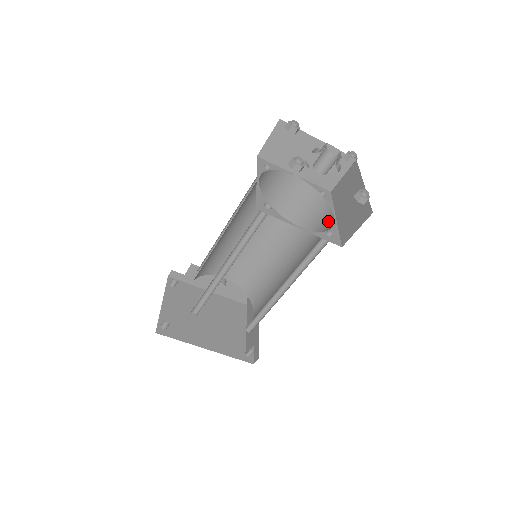
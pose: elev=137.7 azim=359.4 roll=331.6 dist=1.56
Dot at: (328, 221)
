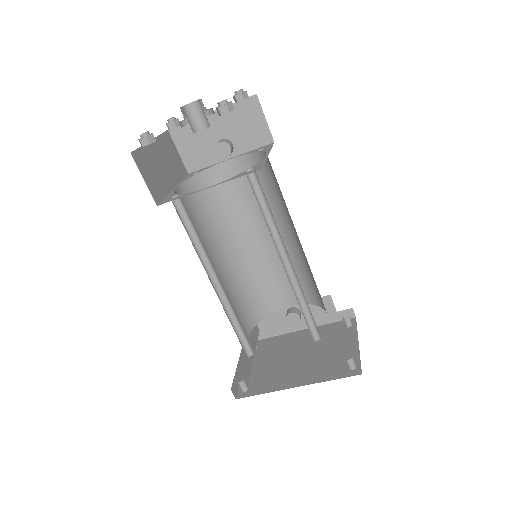
Dot at: occluded
